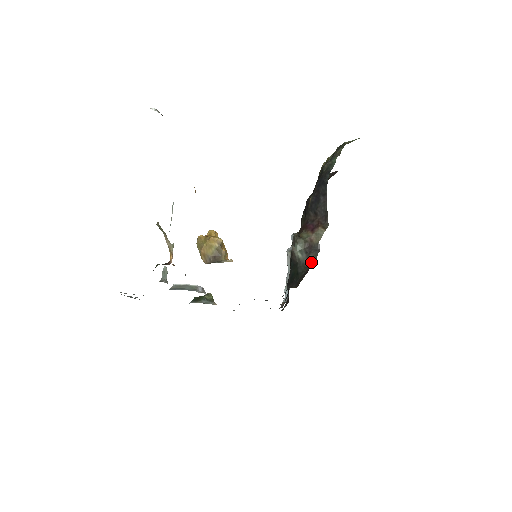
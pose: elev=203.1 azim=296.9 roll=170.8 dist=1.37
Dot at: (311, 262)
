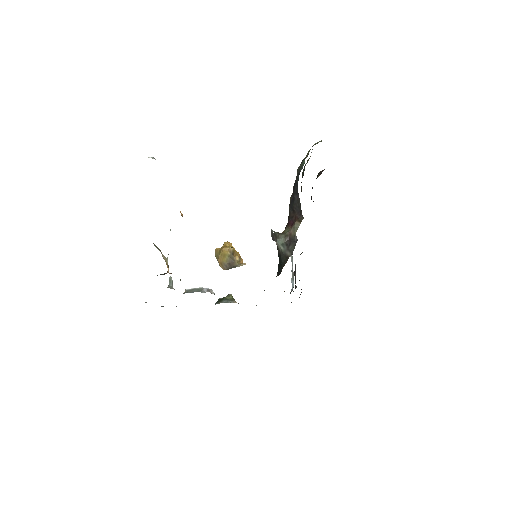
Dot at: (290, 252)
